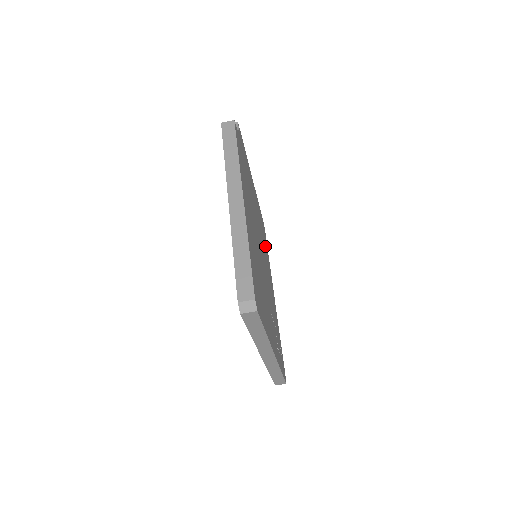
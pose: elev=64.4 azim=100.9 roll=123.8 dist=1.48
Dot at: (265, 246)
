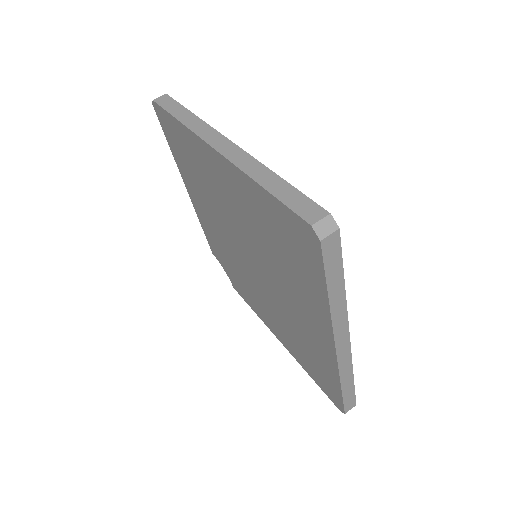
Dot at: occluded
